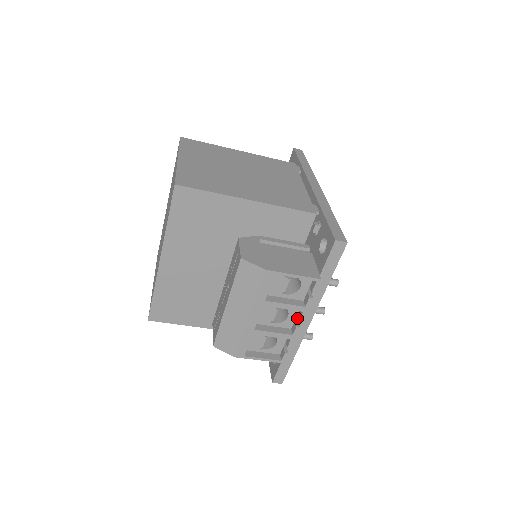
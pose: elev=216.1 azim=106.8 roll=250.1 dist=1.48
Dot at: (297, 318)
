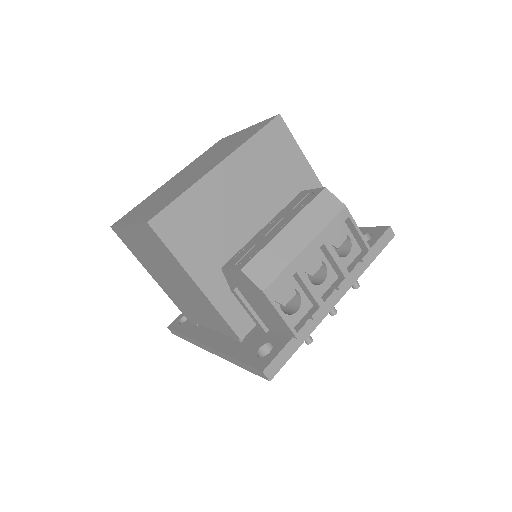
Dot at: (325, 293)
